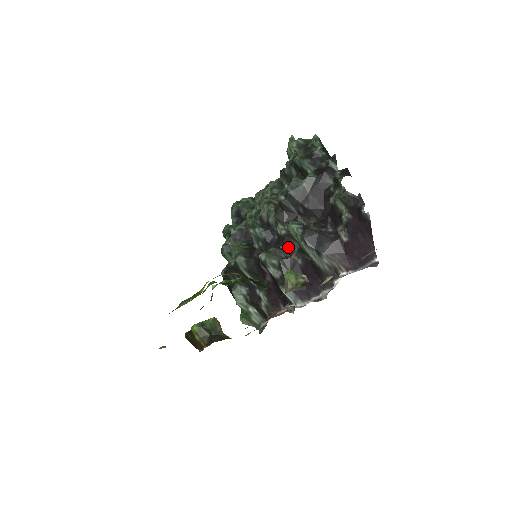
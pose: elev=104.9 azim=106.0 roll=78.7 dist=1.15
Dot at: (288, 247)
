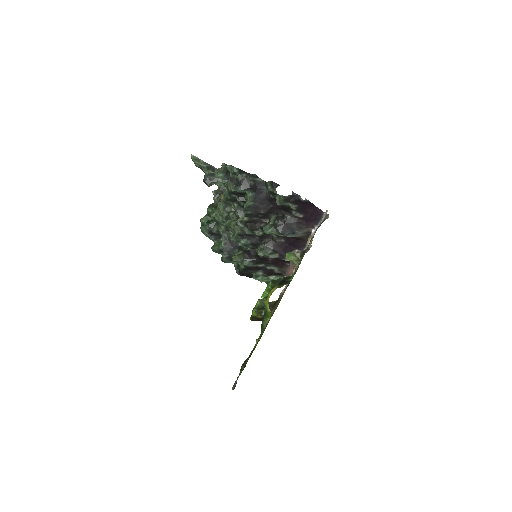
Dot at: (269, 238)
